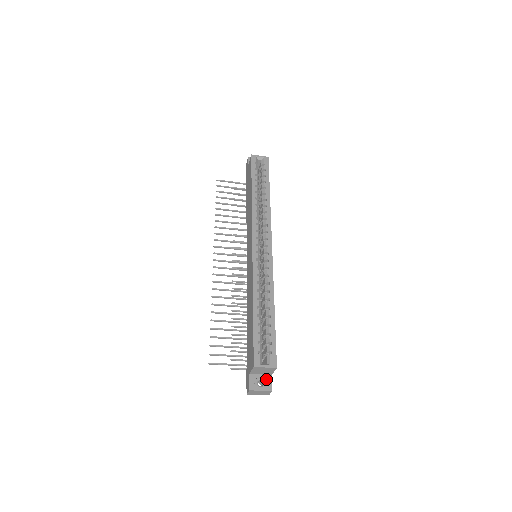
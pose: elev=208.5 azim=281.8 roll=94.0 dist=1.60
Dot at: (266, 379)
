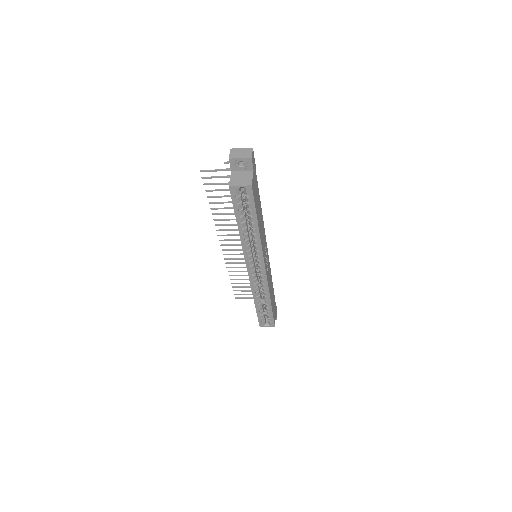
Dot at: occluded
